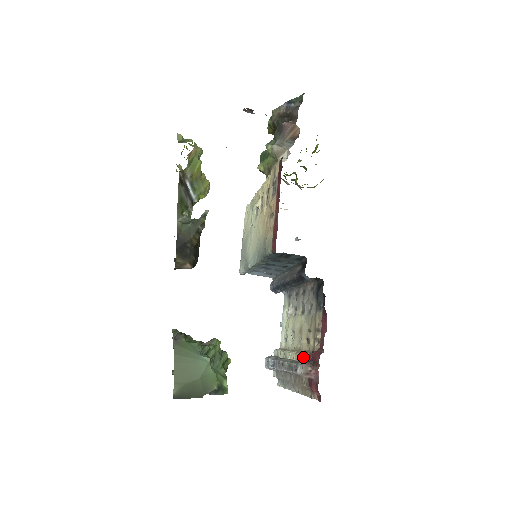
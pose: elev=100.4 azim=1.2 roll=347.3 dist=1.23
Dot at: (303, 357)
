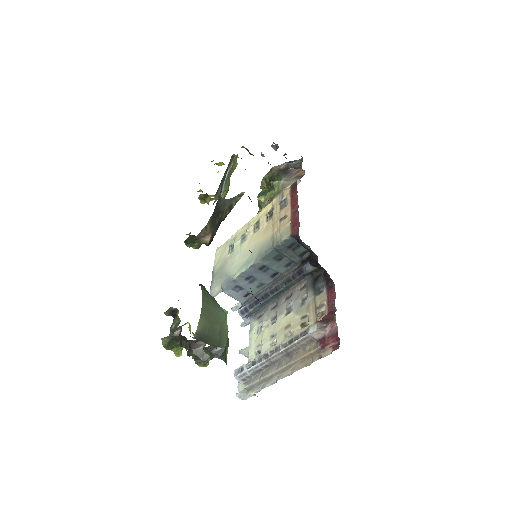
Dot at: occluded
